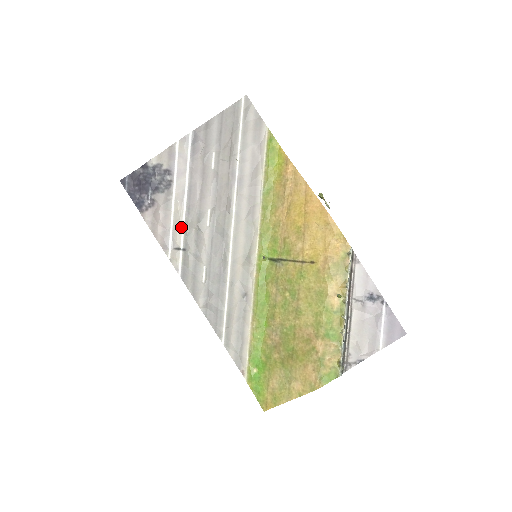
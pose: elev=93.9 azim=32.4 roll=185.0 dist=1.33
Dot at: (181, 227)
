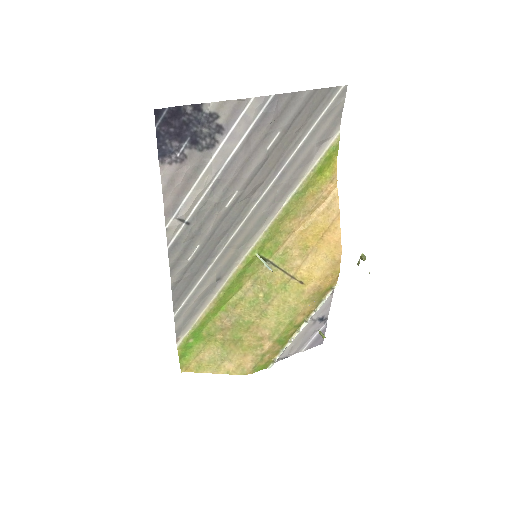
Dot at: (199, 199)
